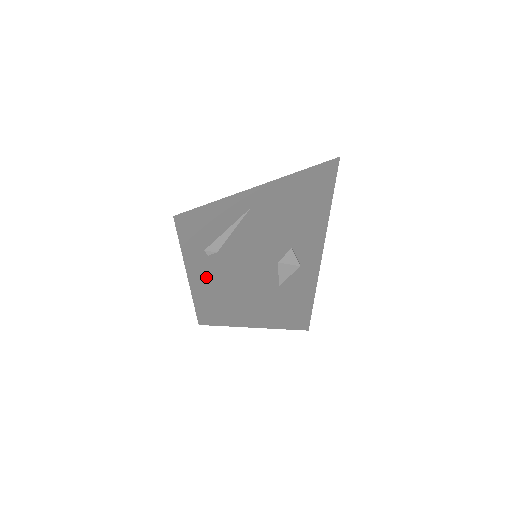
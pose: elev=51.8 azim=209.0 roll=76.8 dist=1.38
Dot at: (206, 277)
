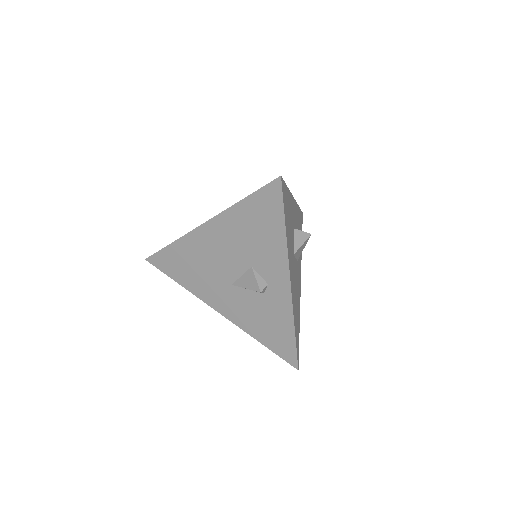
Dot at: occluded
